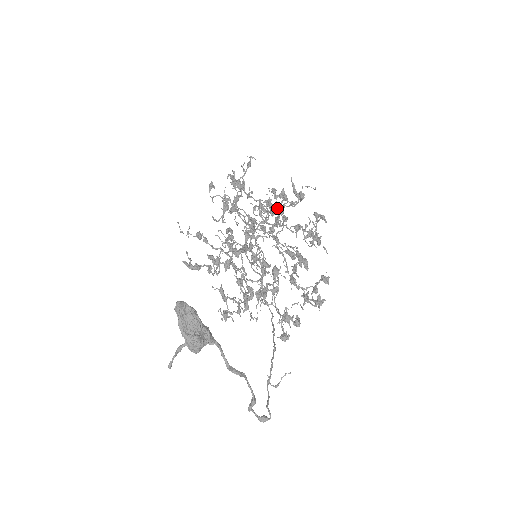
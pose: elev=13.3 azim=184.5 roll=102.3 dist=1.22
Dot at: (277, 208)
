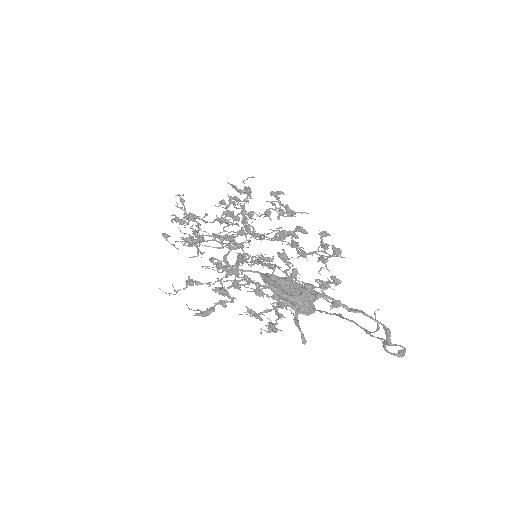
Dot at: (239, 208)
